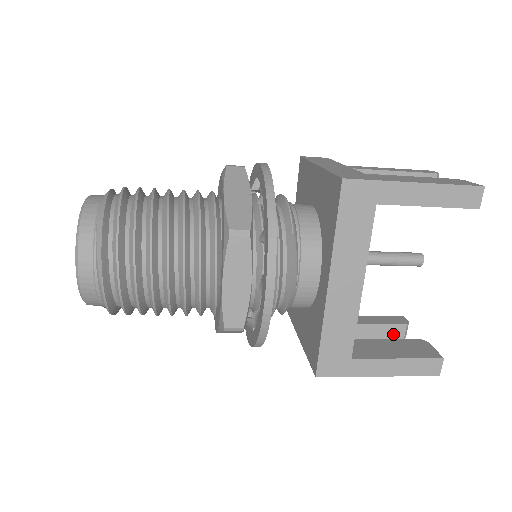
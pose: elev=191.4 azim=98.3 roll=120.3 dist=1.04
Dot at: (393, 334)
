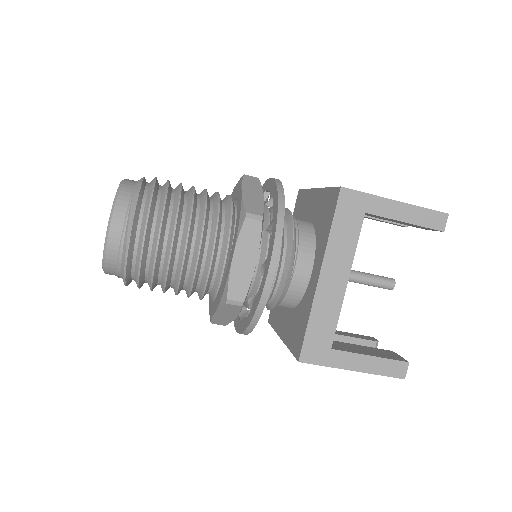
Dot at: occluded
